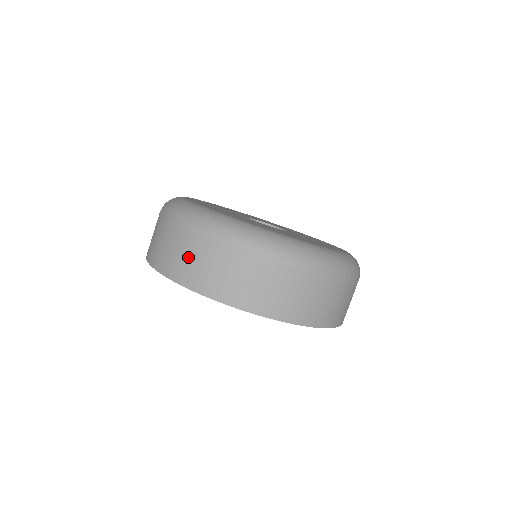
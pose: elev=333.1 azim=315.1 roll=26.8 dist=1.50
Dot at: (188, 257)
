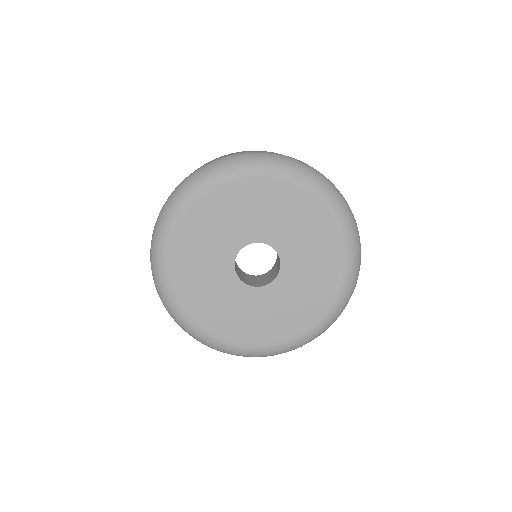
Dot at: occluded
